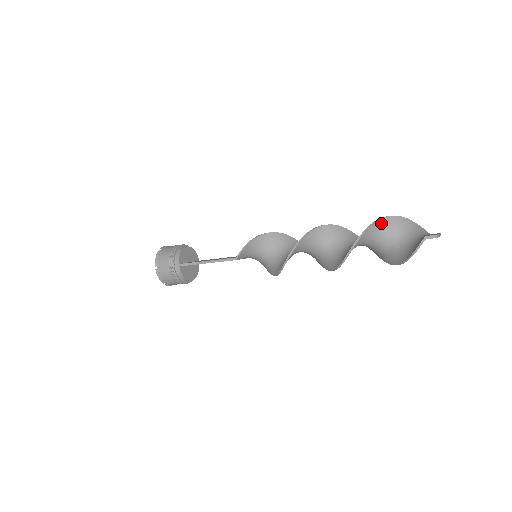
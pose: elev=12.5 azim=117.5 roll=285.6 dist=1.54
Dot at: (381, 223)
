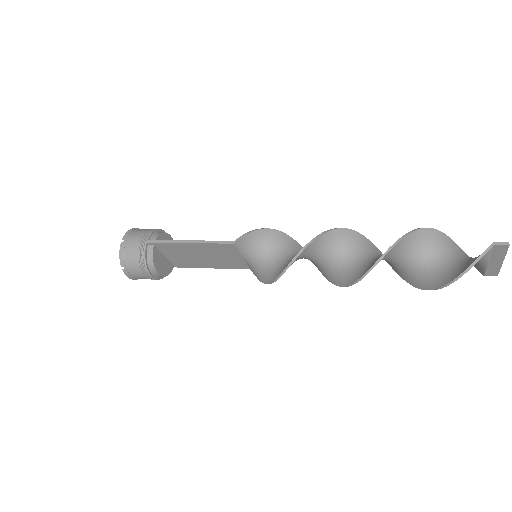
Dot at: (431, 233)
